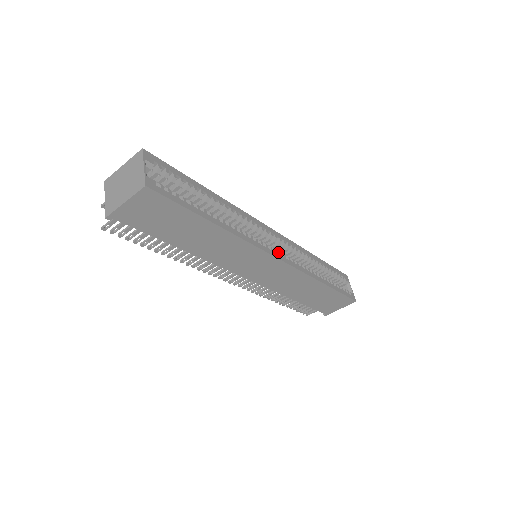
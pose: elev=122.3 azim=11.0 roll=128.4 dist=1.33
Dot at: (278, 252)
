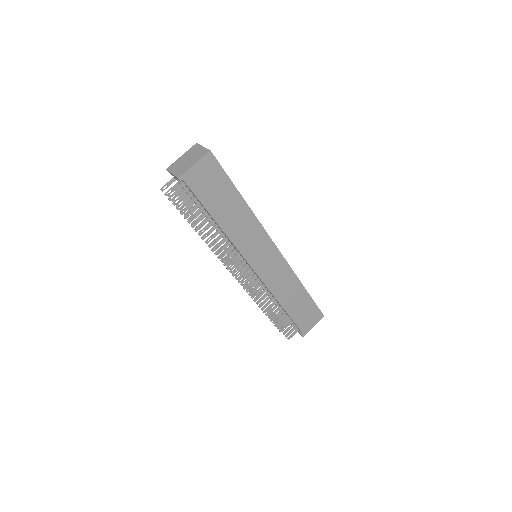
Dot at: occluded
